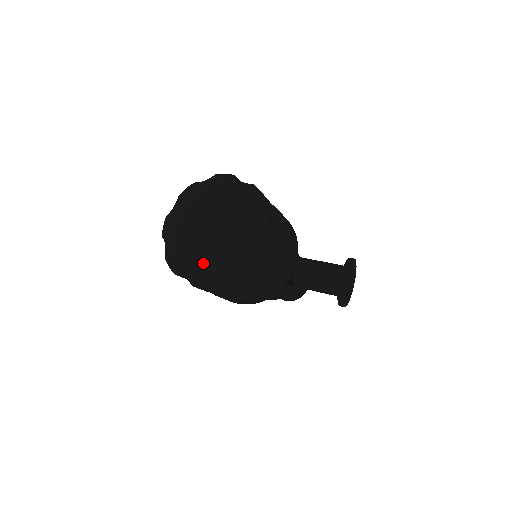
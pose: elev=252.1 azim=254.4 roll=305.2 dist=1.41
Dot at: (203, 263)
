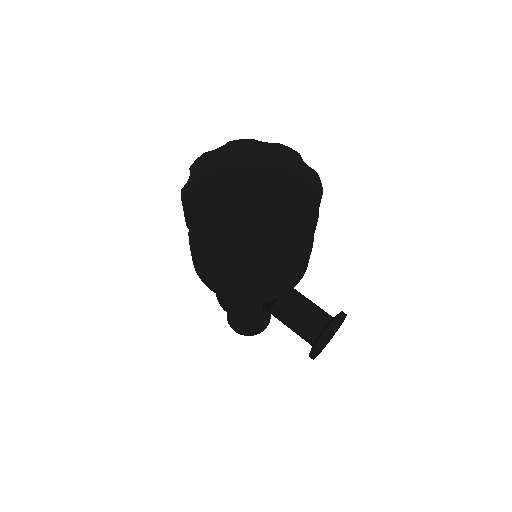
Dot at: (227, 214)
